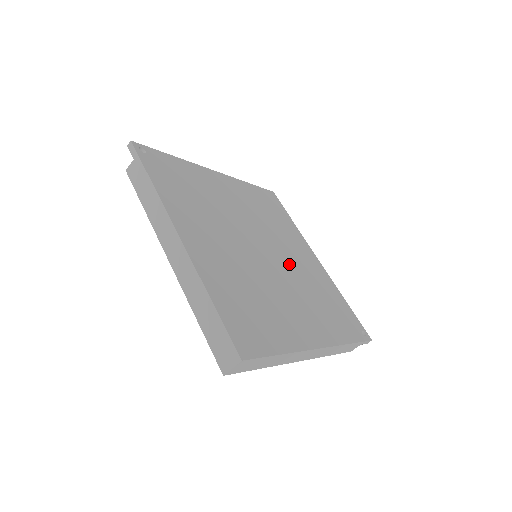
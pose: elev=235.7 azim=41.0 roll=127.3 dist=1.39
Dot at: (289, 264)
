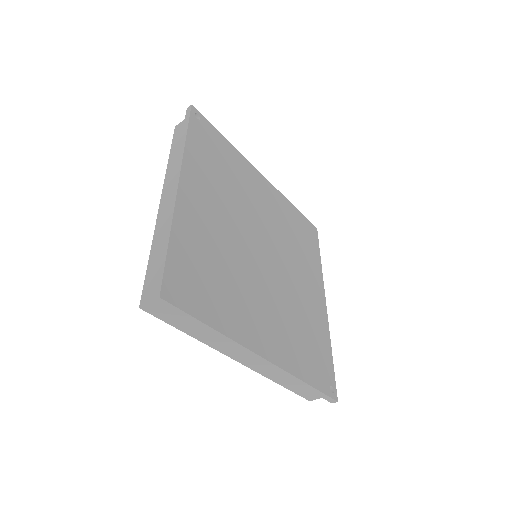
Dot at: (286, 281)
